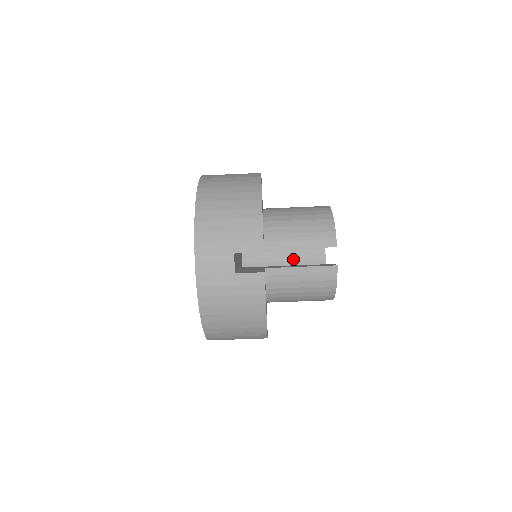
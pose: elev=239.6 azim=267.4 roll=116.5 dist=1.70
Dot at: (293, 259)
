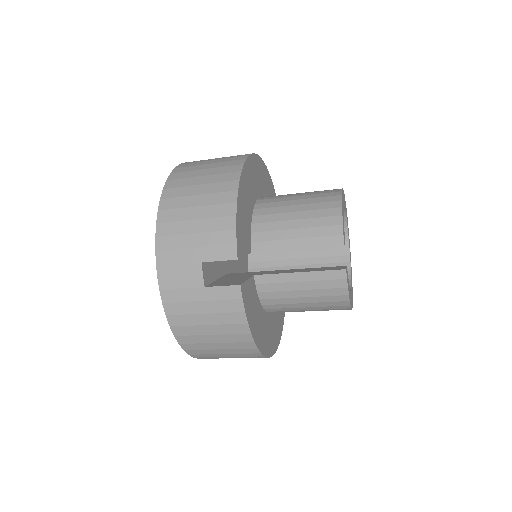
Dot at: (309, 256)
